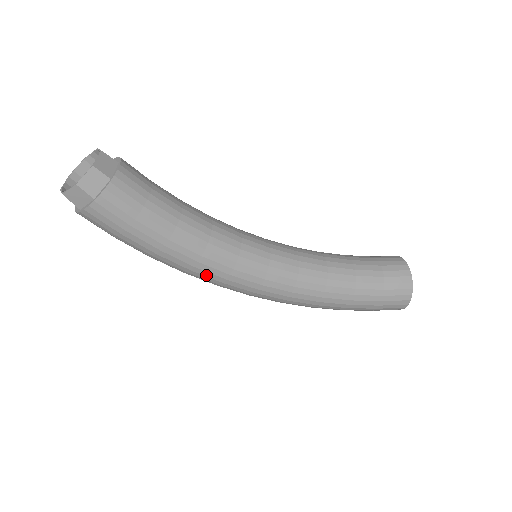
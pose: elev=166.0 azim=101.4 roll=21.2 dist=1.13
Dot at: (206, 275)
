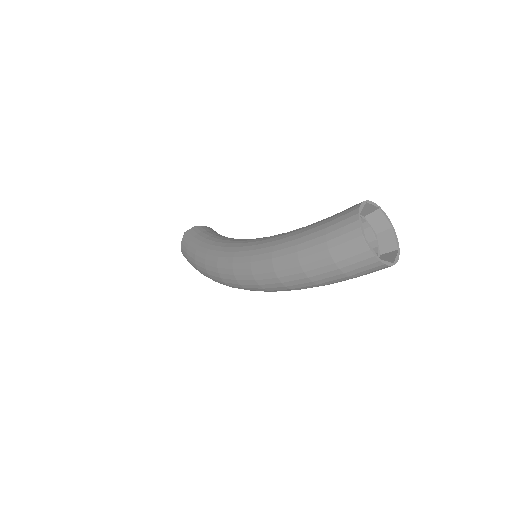
Dot at: (211, 259)
